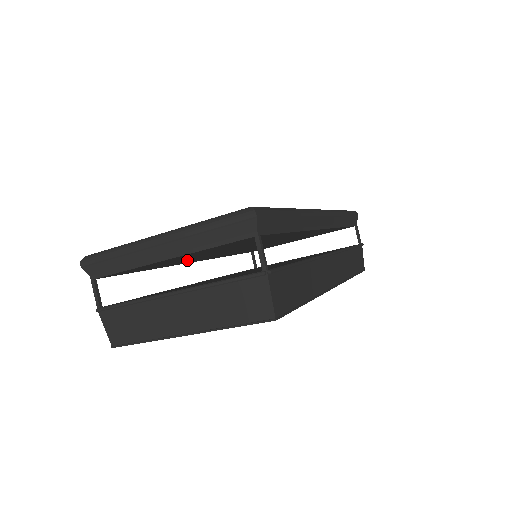
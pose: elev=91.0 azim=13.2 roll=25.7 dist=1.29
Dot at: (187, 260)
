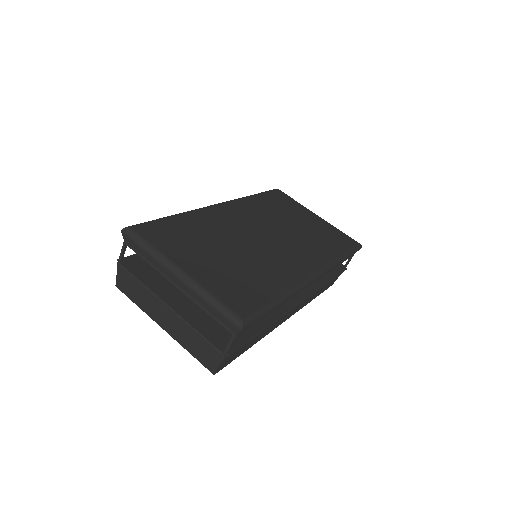
Dot at: occluded
